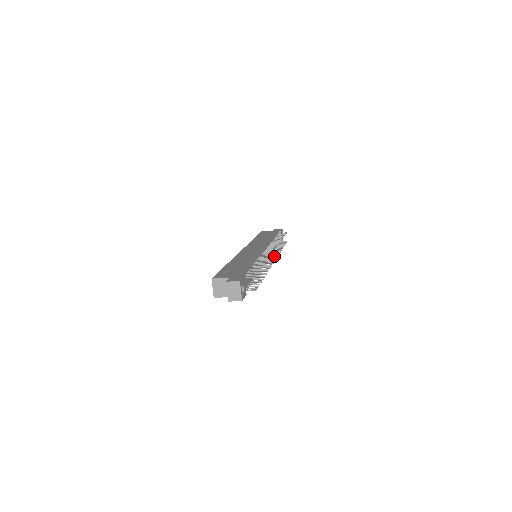
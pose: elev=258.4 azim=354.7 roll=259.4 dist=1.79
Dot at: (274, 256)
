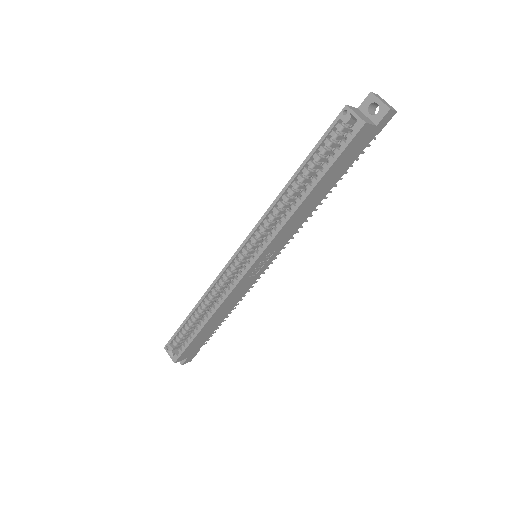
Dot at: occluded
